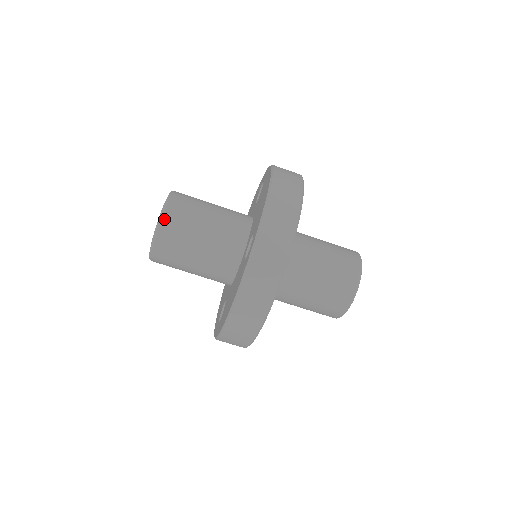
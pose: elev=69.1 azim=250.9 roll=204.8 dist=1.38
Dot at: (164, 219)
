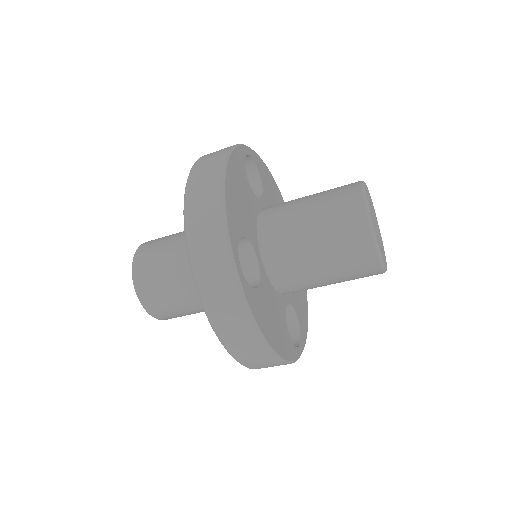
Dot at: (137, 284)
